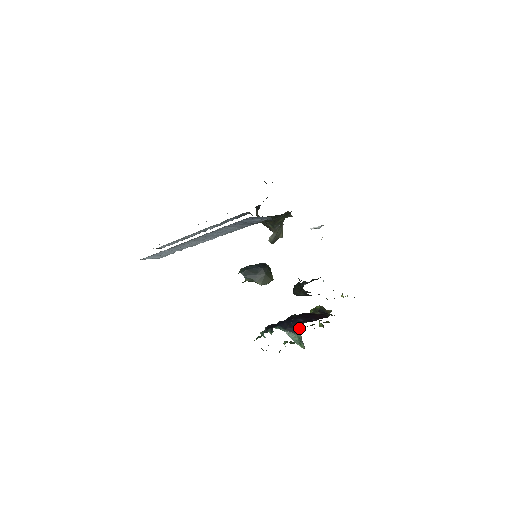
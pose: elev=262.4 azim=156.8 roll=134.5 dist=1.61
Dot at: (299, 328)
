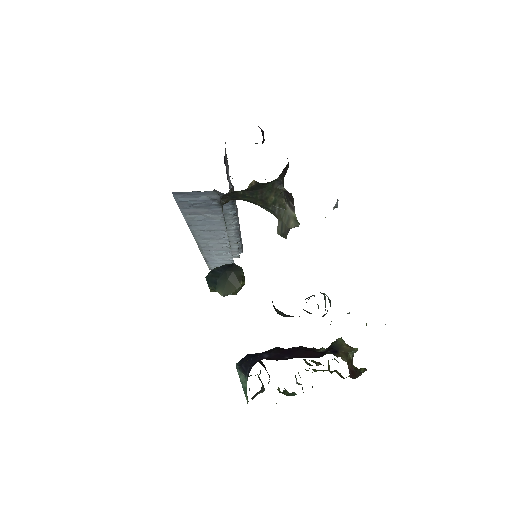
Dot at: (251, 368)
